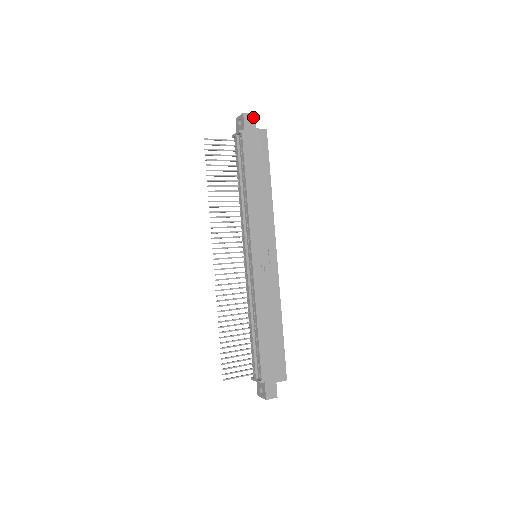
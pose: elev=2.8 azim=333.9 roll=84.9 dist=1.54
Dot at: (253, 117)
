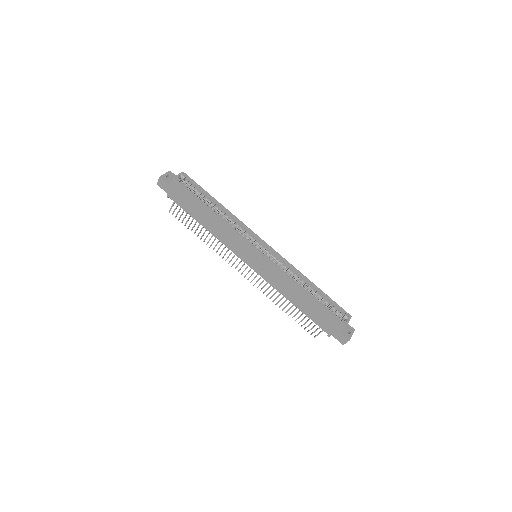
Dot at: (162, 180)
